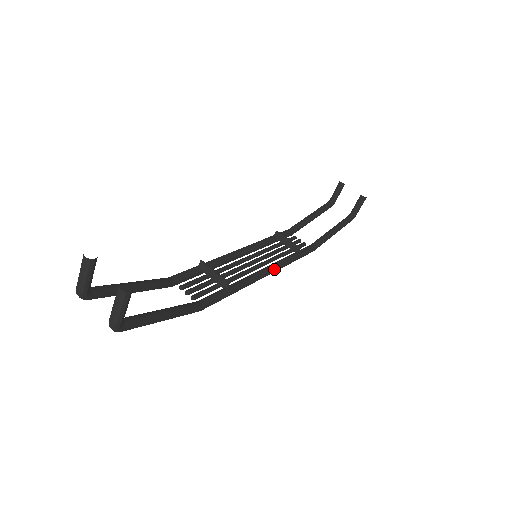
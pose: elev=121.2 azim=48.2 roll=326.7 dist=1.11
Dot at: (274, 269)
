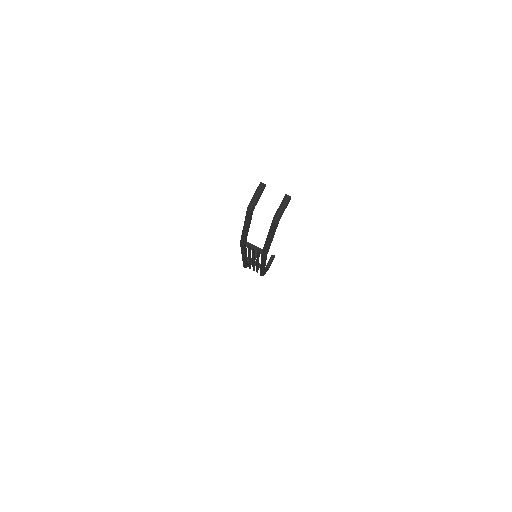
Dot at: occluded
